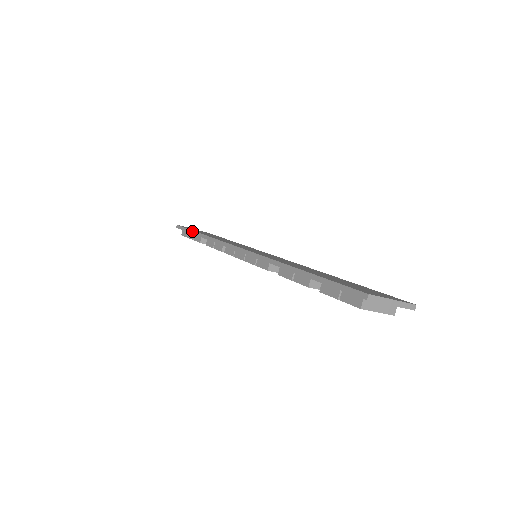
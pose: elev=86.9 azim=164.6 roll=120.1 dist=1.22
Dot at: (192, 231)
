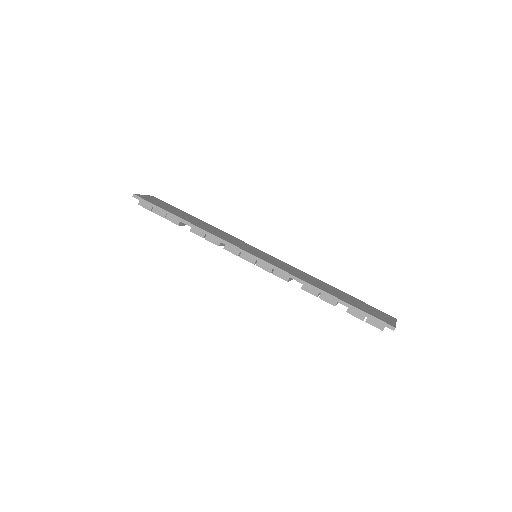
Dot at: (169, 213)
